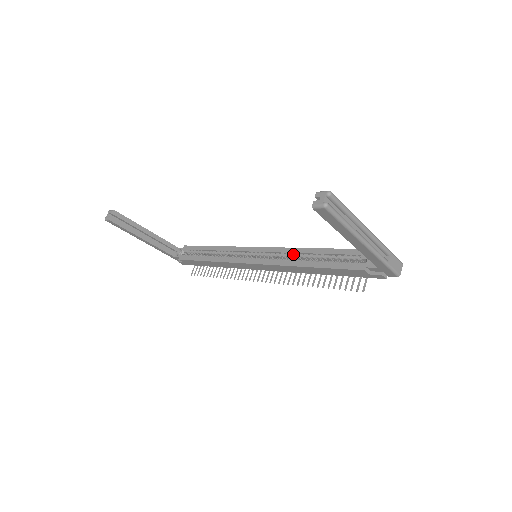
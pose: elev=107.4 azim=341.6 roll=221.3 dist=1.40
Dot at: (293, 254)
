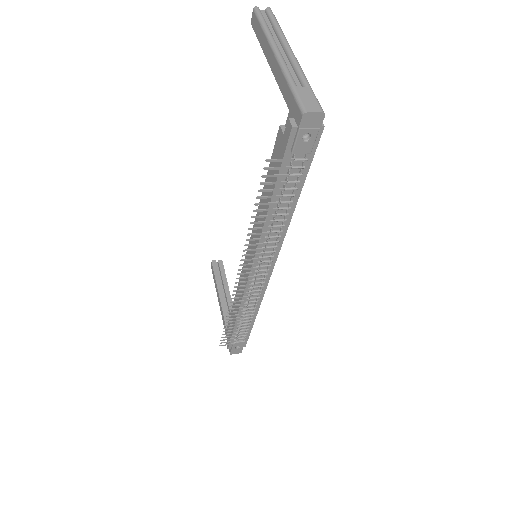
Dot at: occluded
